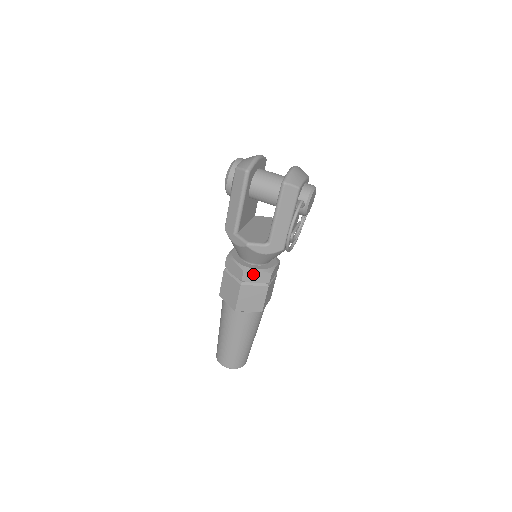
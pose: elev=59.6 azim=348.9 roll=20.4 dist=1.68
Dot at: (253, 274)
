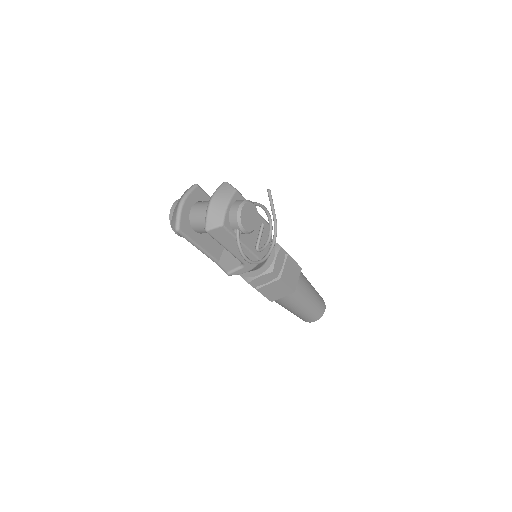
Dot at: (258, 280)
